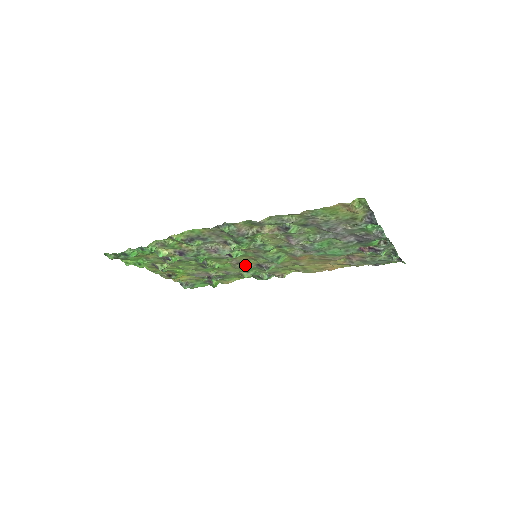
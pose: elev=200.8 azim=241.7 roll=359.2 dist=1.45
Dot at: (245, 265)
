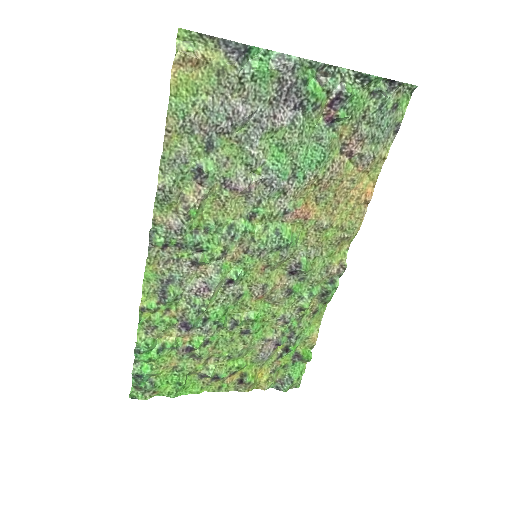
Dot at: (278, 287)
